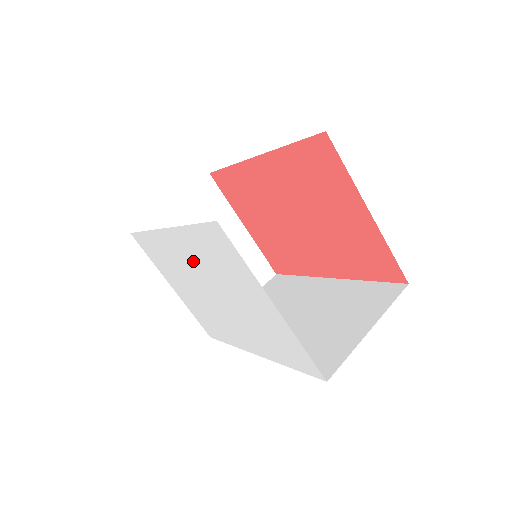
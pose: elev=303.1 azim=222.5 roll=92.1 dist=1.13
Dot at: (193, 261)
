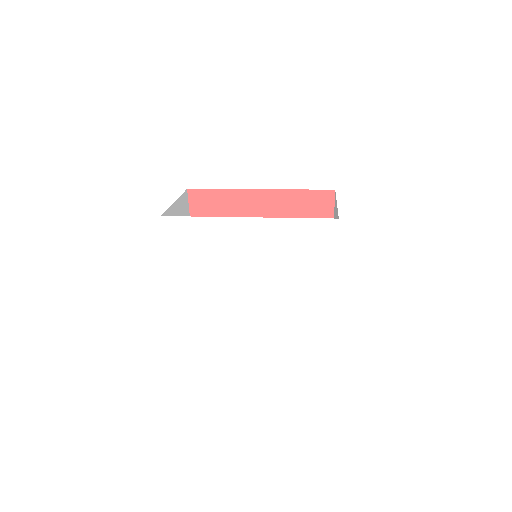
Dot at: (260, 246)
